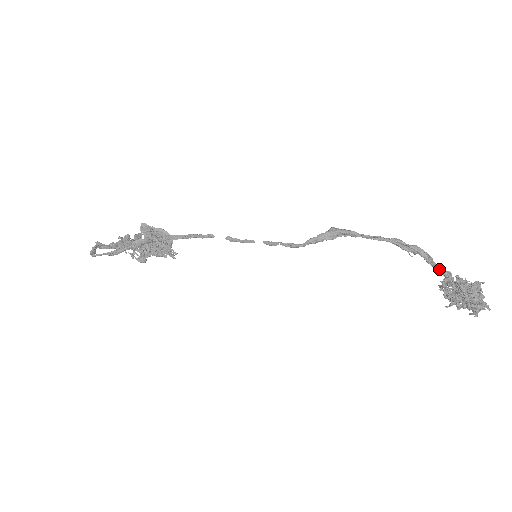
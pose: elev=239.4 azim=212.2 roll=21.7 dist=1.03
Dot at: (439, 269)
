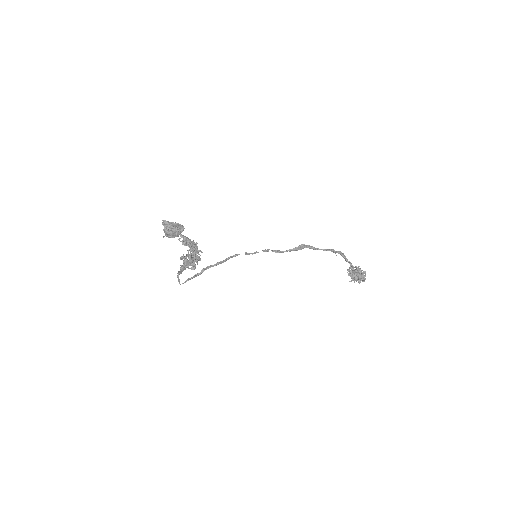
Dot at: (348, 262)
